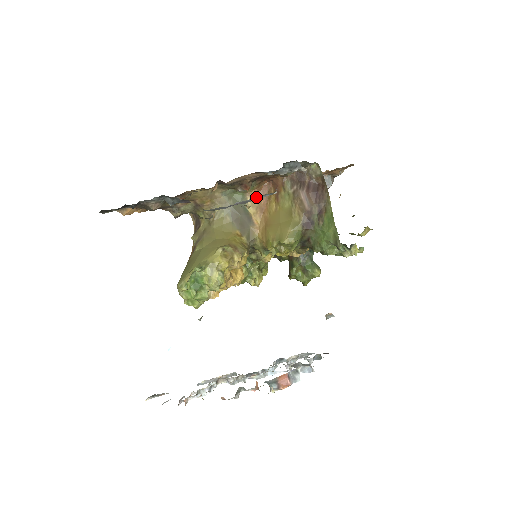
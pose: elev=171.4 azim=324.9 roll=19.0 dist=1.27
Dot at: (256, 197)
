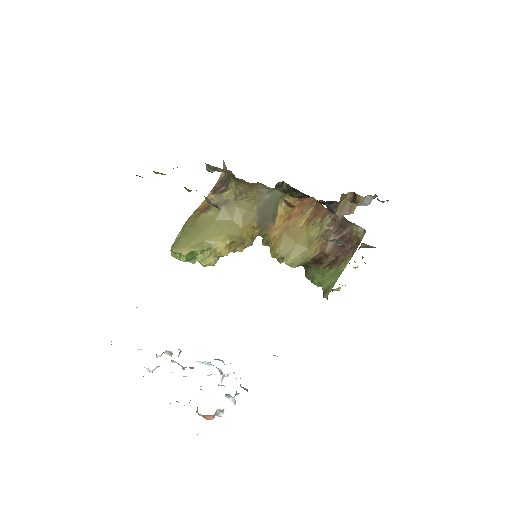
Dot at: occluded
